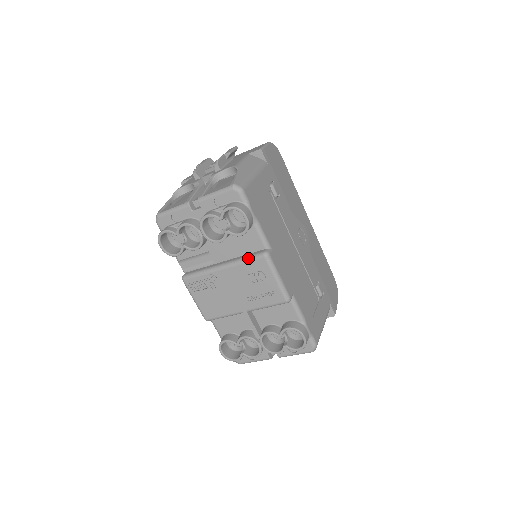
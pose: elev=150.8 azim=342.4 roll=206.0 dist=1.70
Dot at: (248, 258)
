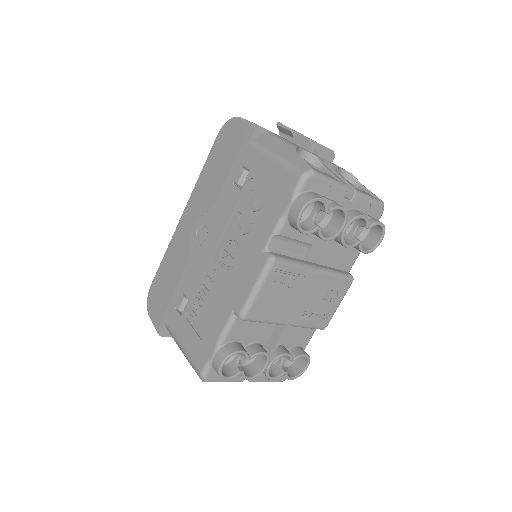
Dot at: (341, 274)
